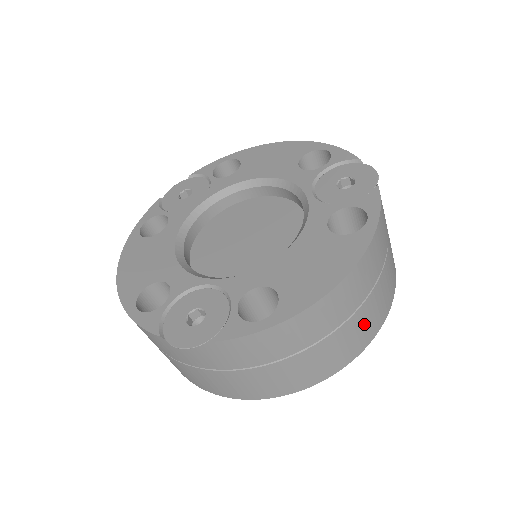
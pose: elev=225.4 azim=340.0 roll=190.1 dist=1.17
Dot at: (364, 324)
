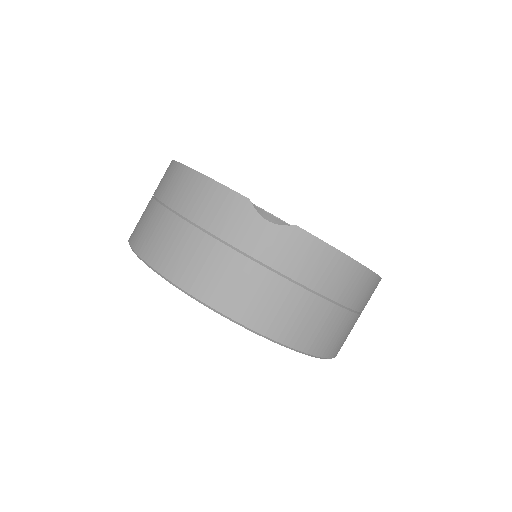
Dot at: (345, 333)
